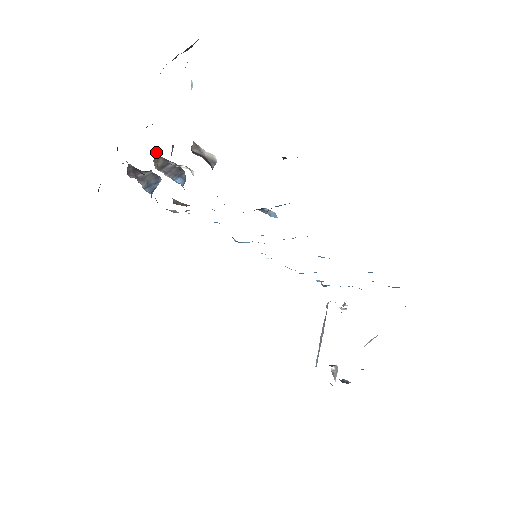
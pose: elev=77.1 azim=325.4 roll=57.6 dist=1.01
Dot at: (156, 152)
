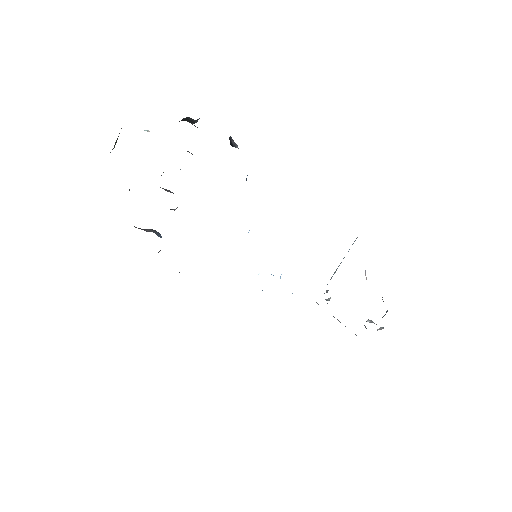
Dot at: occluded
